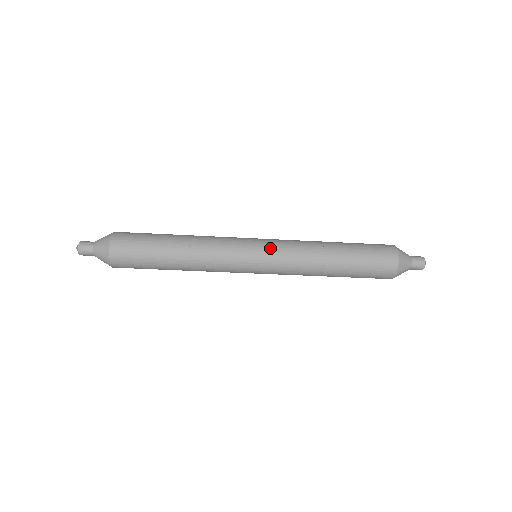
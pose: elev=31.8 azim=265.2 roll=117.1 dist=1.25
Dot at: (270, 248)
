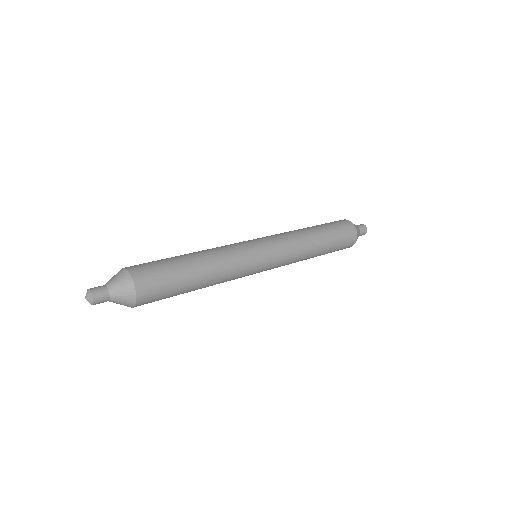
Dot at: (274, 249)
